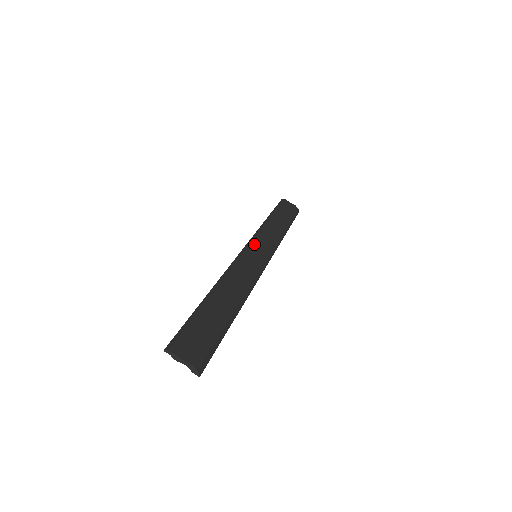
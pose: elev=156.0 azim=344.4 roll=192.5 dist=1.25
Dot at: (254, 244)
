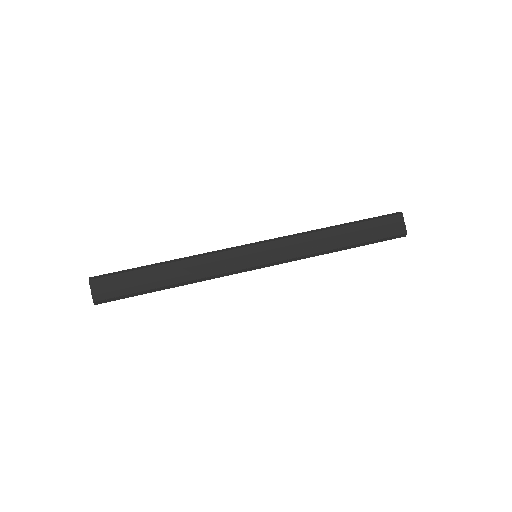
Dot at: (268, 245)
